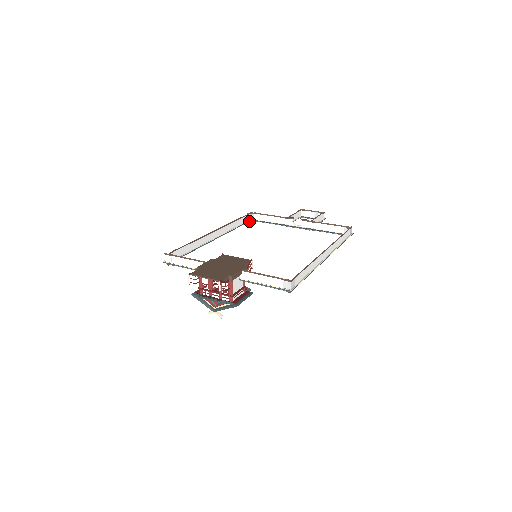
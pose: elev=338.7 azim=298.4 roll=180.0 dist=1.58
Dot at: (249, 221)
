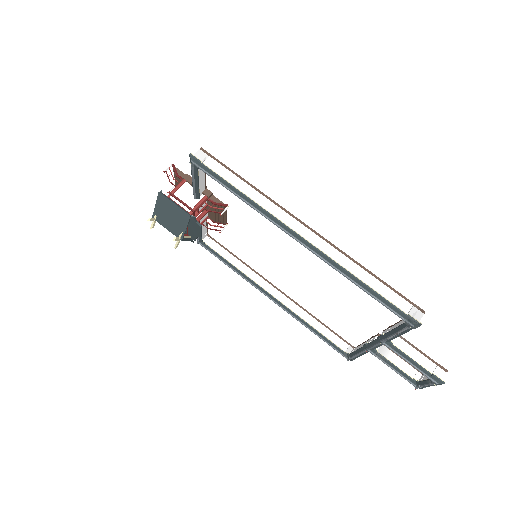
Dot at: (343, 354)
